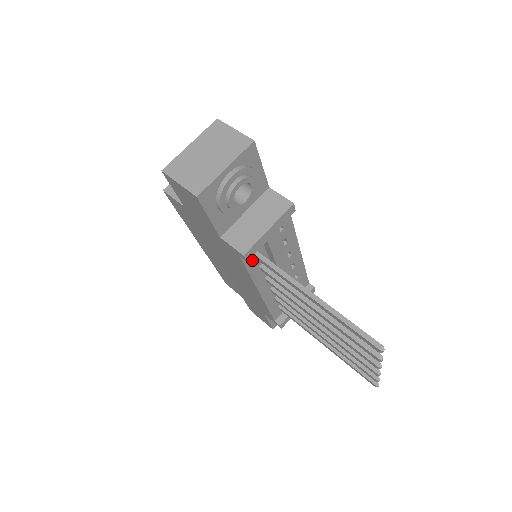
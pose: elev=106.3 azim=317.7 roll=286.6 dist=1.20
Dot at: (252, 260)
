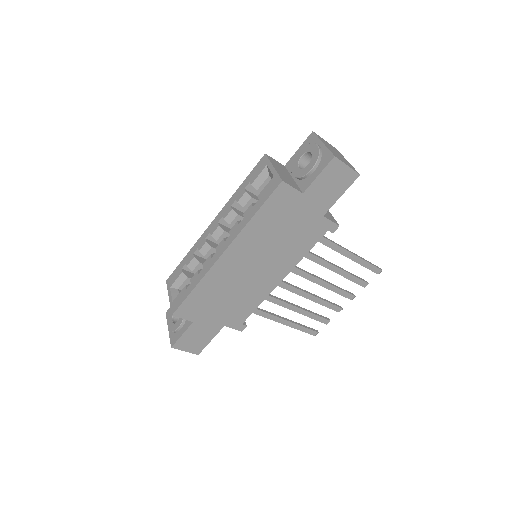
Dot at: occluded
